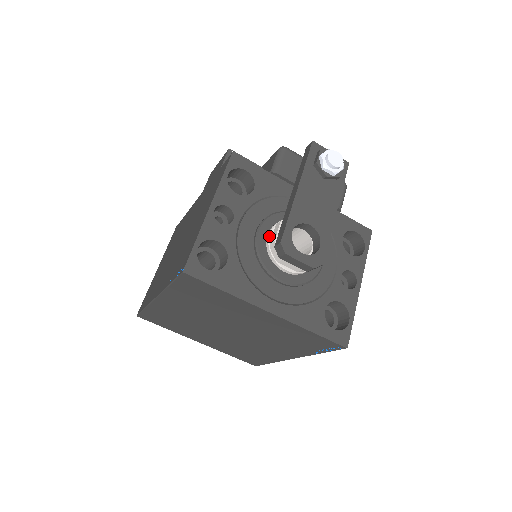
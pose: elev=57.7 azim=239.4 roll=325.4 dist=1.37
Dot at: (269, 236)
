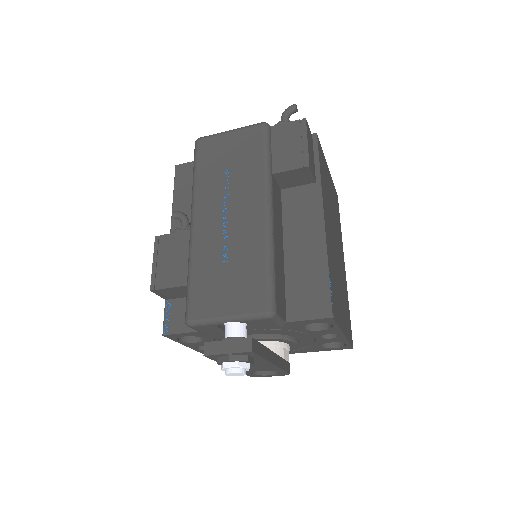
Dot at: occluded
